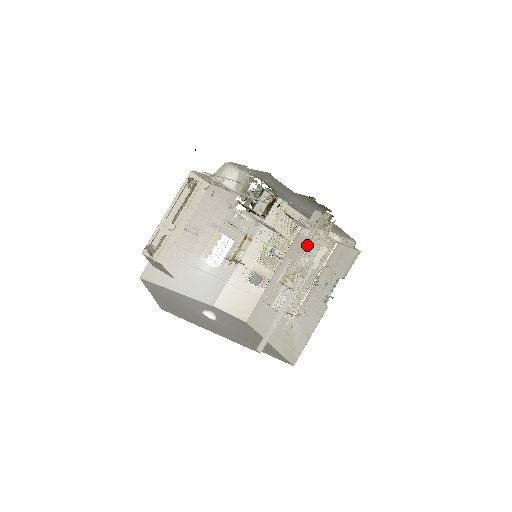
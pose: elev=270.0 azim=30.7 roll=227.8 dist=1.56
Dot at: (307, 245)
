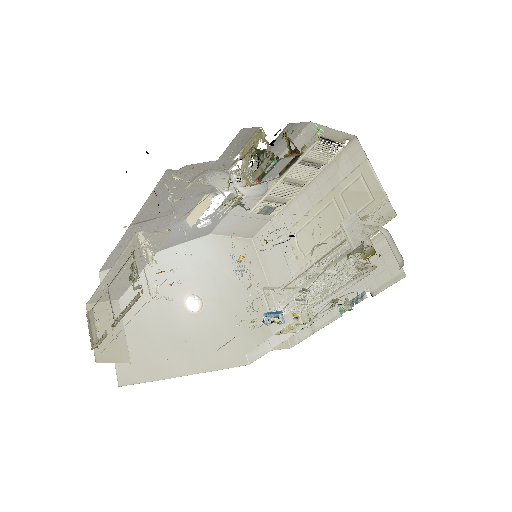
Dot at: (343, 192)
